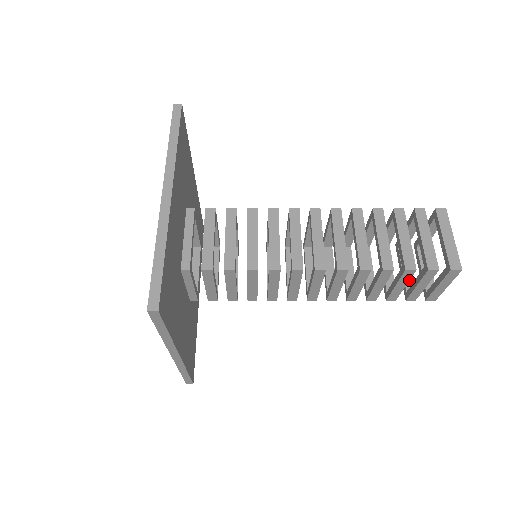
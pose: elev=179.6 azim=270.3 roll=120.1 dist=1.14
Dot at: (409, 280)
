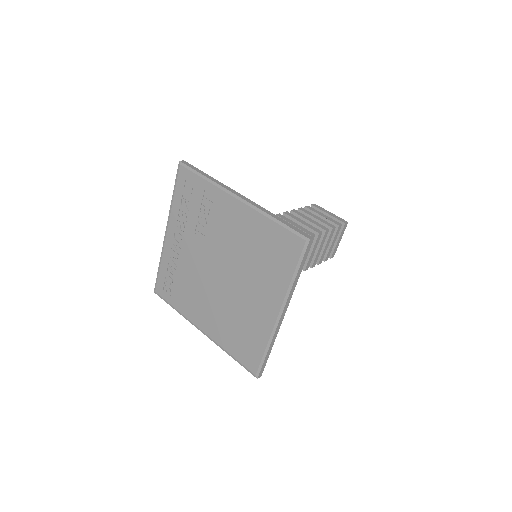
Dot at: occluded
